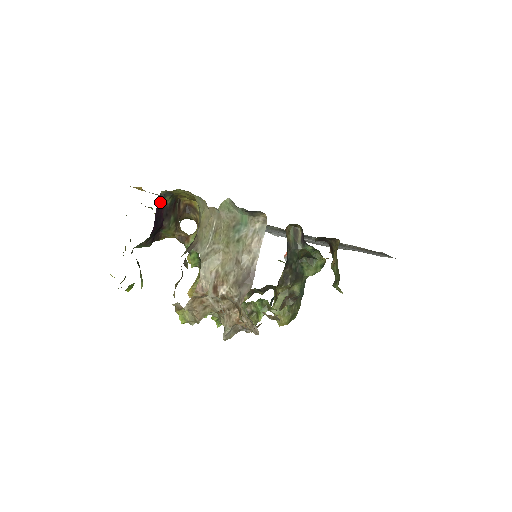
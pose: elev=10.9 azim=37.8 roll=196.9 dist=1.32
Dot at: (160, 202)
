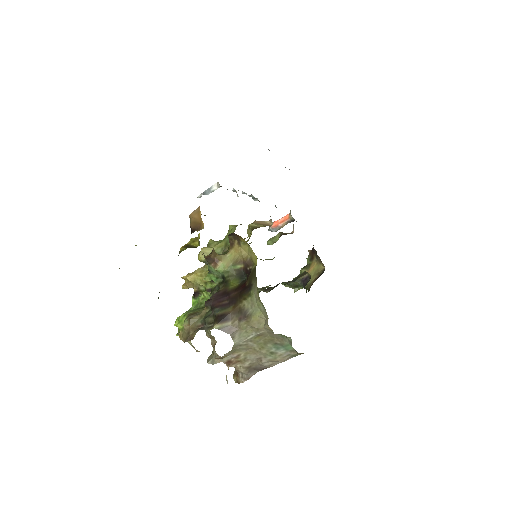
Dot at: occluded
